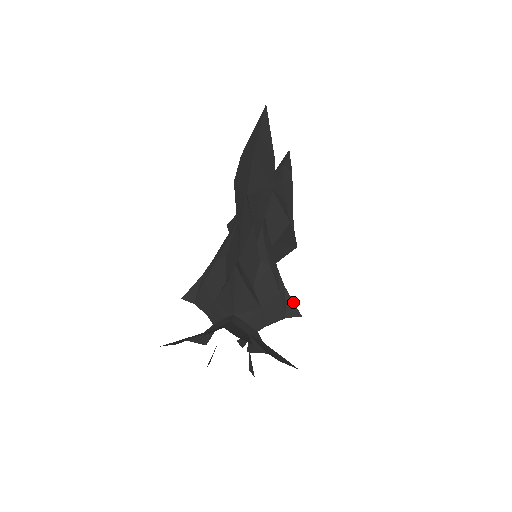
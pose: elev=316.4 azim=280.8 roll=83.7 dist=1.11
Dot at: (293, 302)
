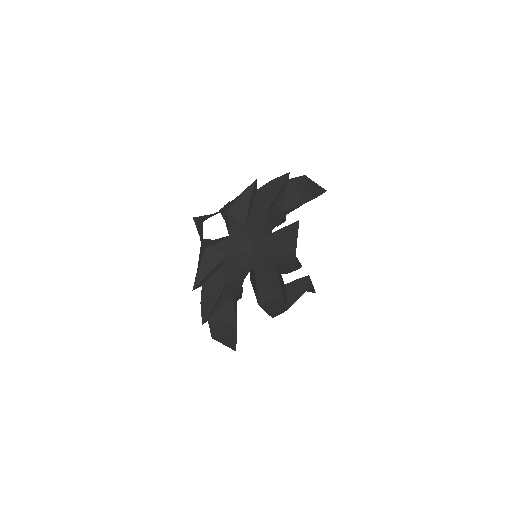
Dot at: (267, 247)
